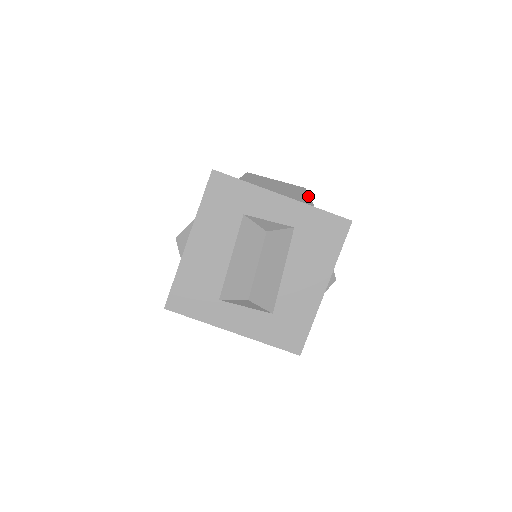
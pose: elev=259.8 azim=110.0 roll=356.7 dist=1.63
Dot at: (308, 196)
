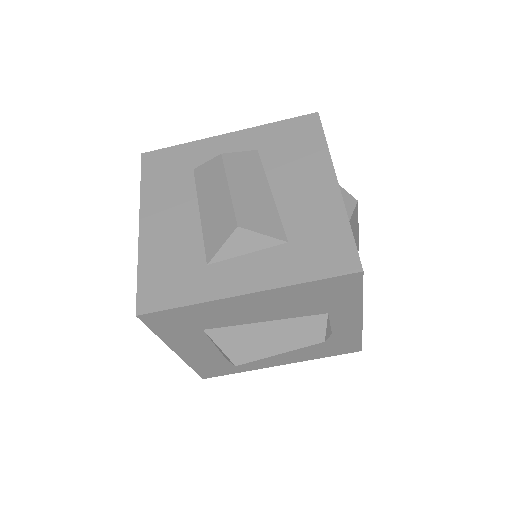
Dot at: occluded
